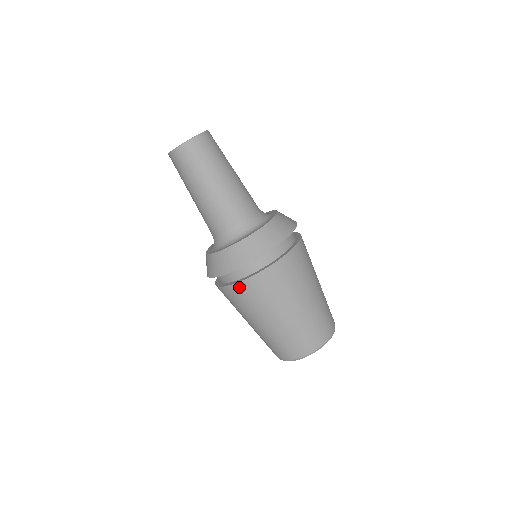
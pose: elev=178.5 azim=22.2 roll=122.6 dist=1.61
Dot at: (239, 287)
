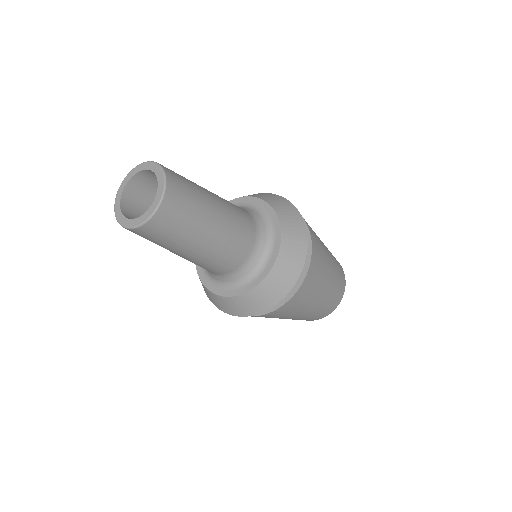
Dot at: (289, 303)
